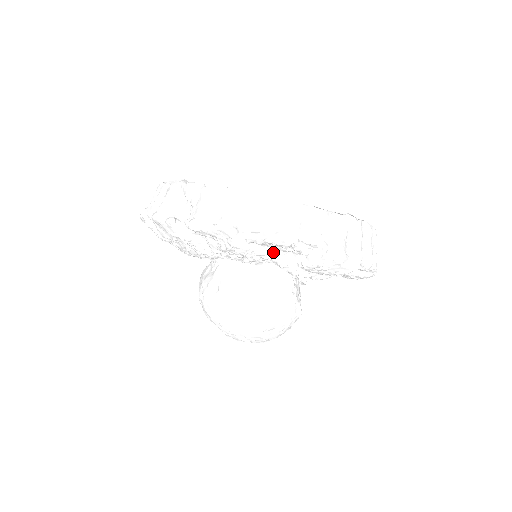
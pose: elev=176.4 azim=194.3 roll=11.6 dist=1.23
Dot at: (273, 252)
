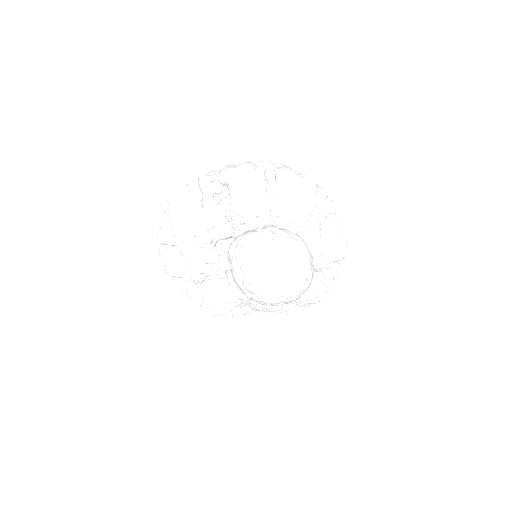
Dot at: (319, 216)
